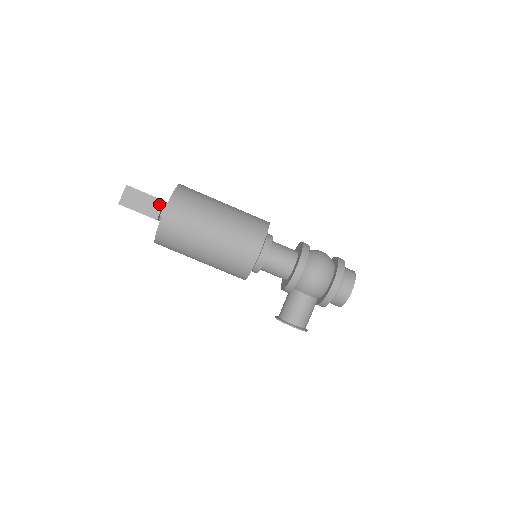
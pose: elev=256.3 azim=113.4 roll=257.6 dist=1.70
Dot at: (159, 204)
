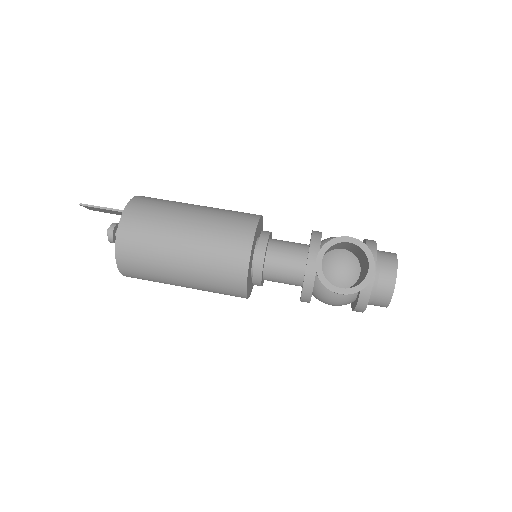
Dot at: occluded
